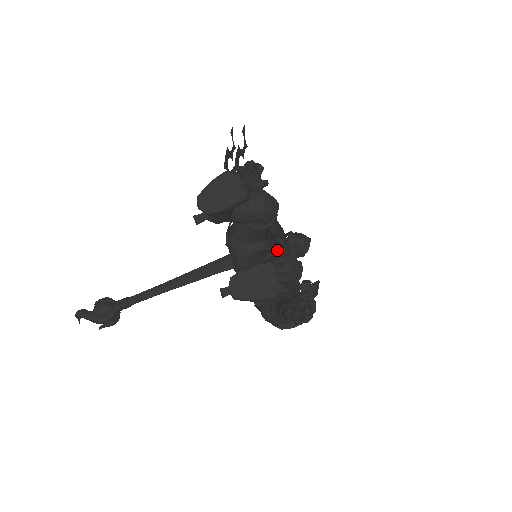
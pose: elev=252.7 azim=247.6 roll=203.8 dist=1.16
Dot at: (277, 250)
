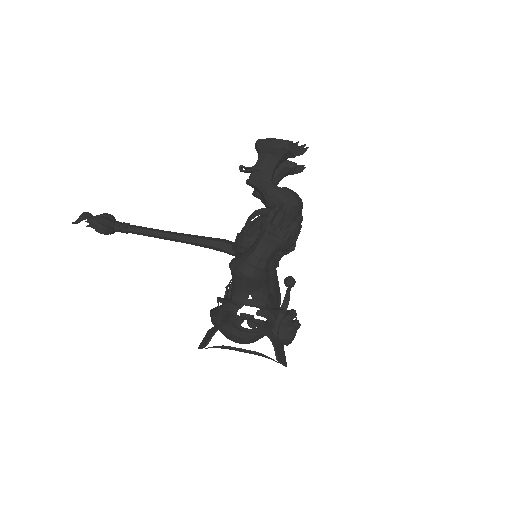
Dot at: occluded
